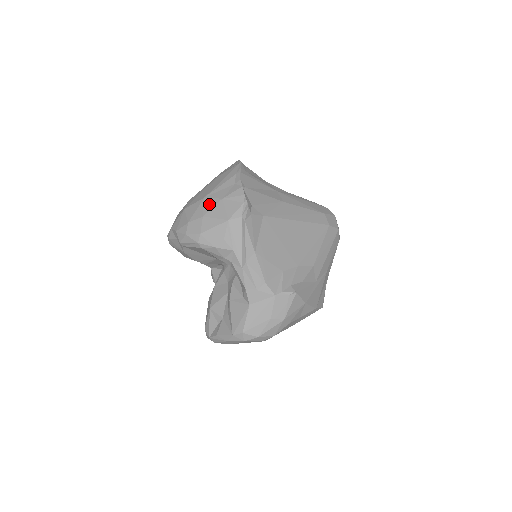
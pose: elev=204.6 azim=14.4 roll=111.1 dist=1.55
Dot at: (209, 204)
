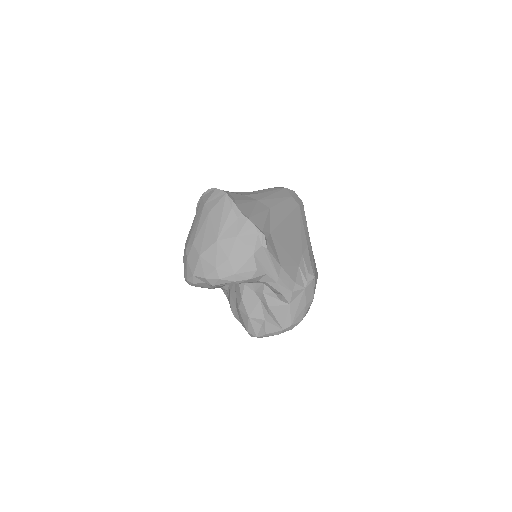
Dot at: (227, 245)
